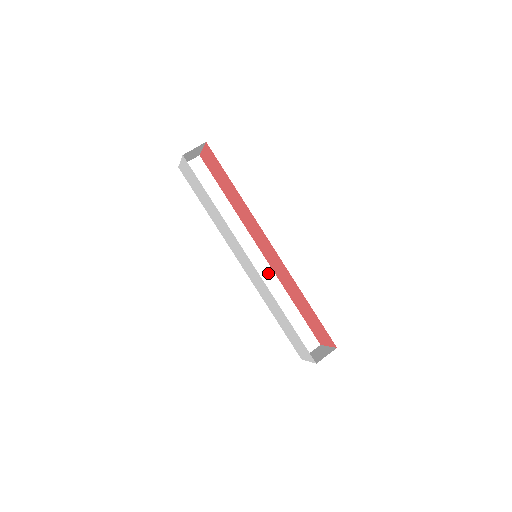
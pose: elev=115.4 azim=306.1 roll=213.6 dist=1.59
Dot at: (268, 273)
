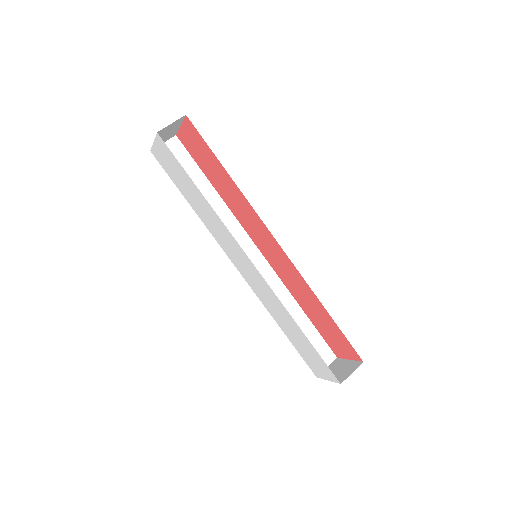
Dot at: (270, 276)
